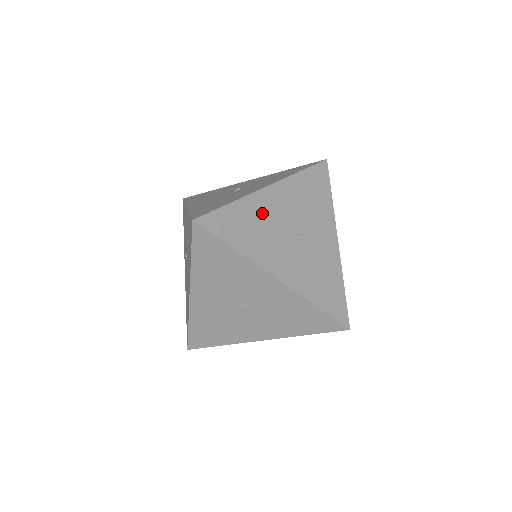
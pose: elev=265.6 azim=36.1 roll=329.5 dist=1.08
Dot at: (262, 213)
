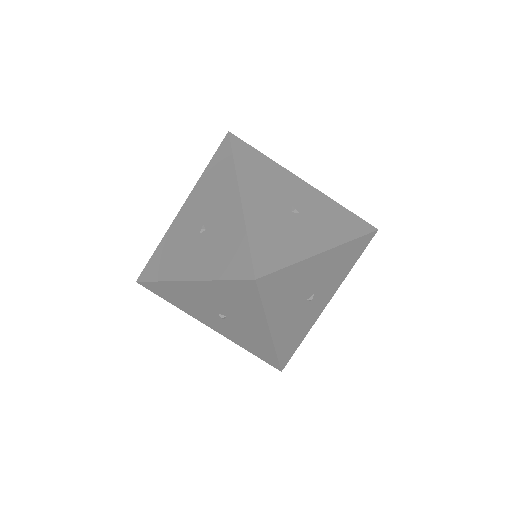
Dot at: (304, 276)
